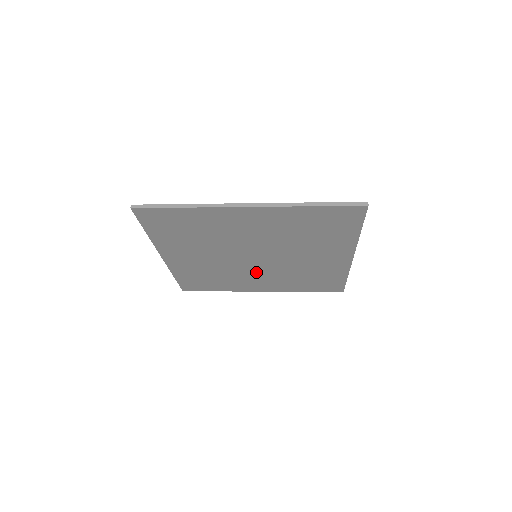
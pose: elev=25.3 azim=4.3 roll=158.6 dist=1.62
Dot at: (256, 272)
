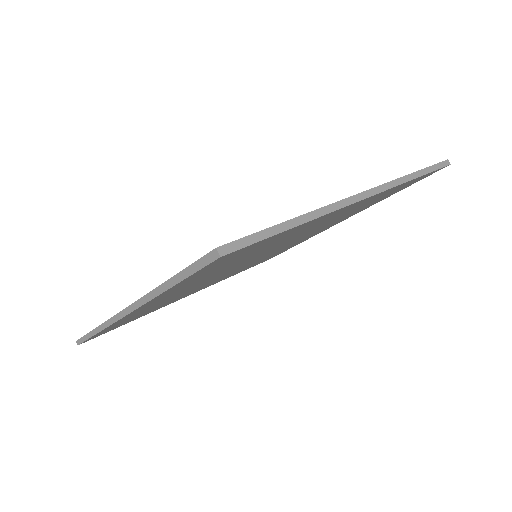
Dot at: (292, 243)
